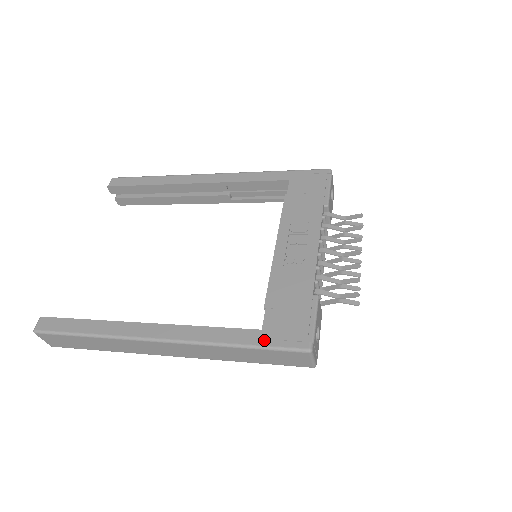
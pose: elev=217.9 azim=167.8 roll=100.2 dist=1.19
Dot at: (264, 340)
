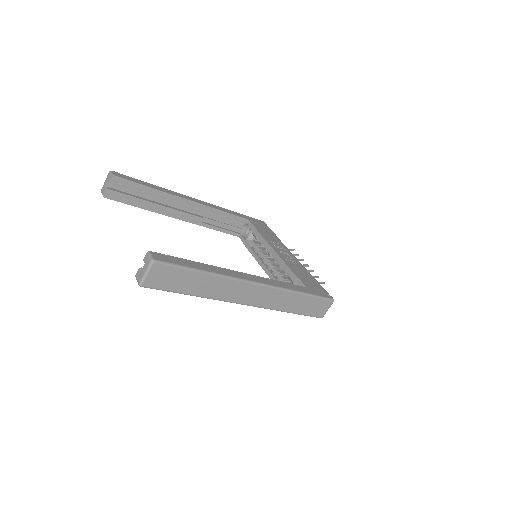
Dot at: (312, 292)
